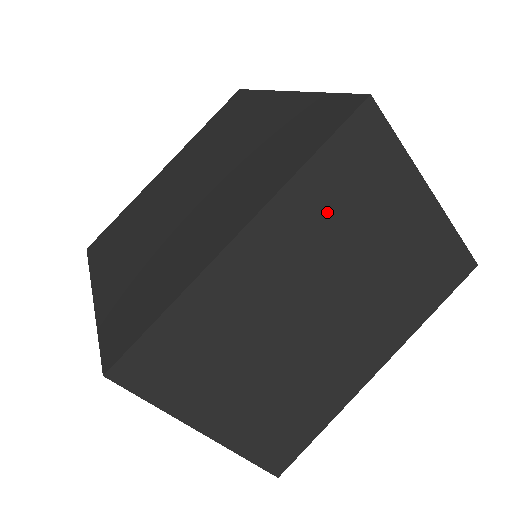
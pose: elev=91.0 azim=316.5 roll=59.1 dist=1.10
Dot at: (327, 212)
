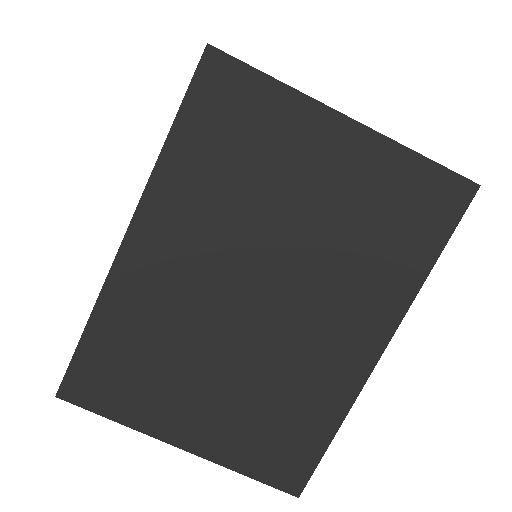
Dot at: (215, 183)
